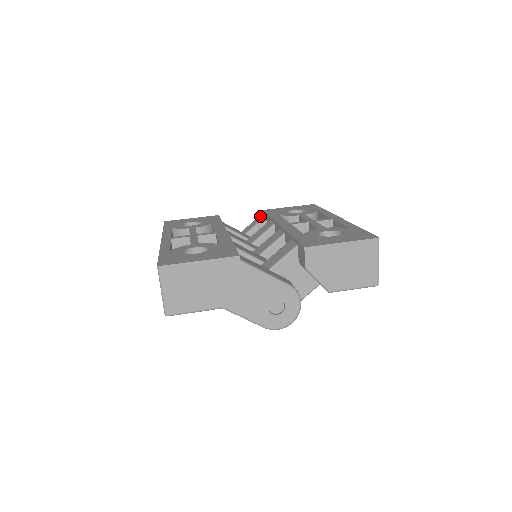
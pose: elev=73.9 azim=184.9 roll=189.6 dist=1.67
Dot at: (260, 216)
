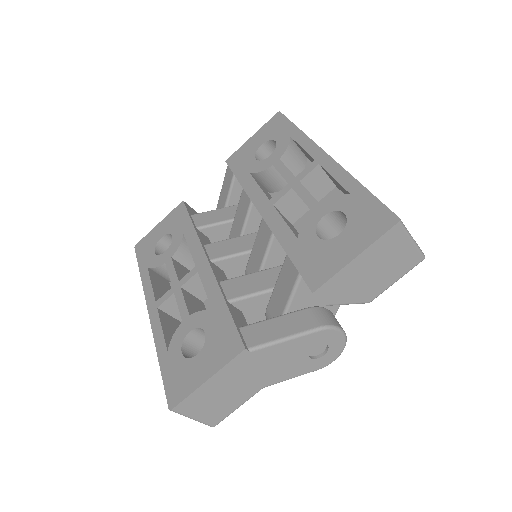
Dot at: (227, 172)
